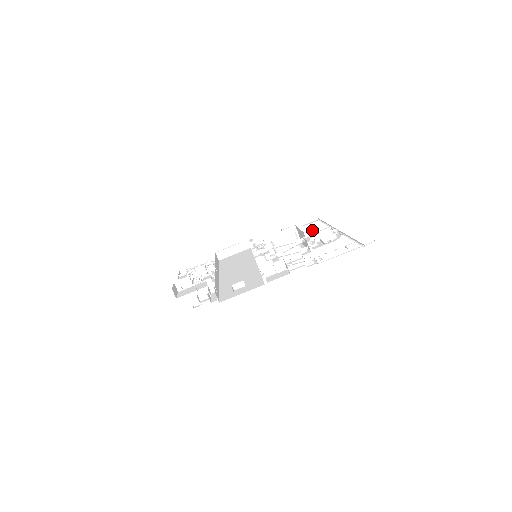
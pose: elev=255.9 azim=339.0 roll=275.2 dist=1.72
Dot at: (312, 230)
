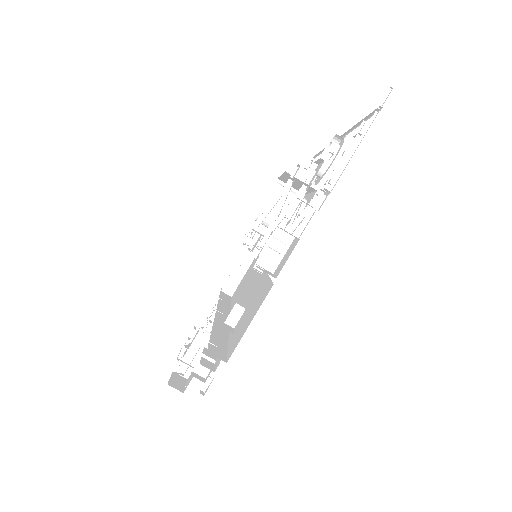
Dot at: occluded
